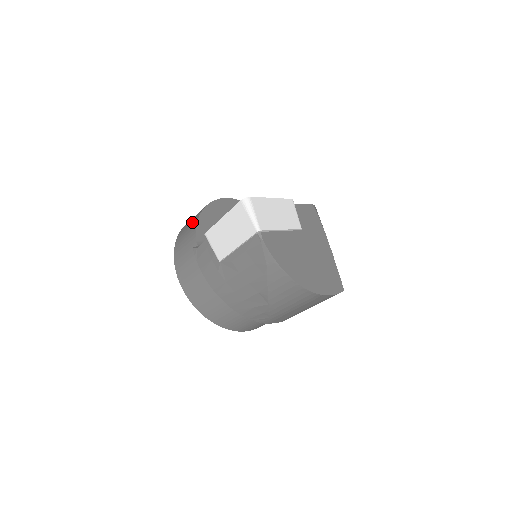
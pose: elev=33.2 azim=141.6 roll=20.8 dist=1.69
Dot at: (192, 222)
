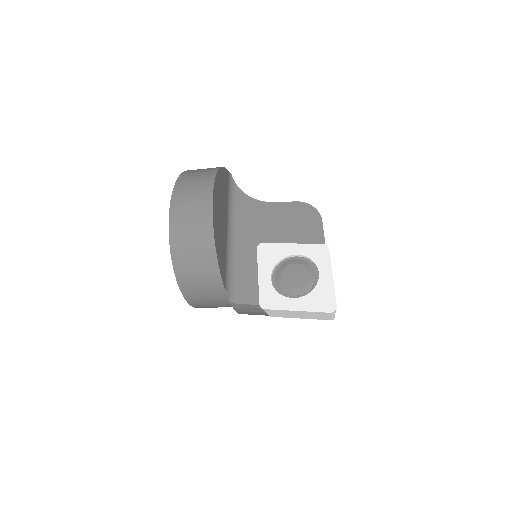
Dot at: (204, 260)
